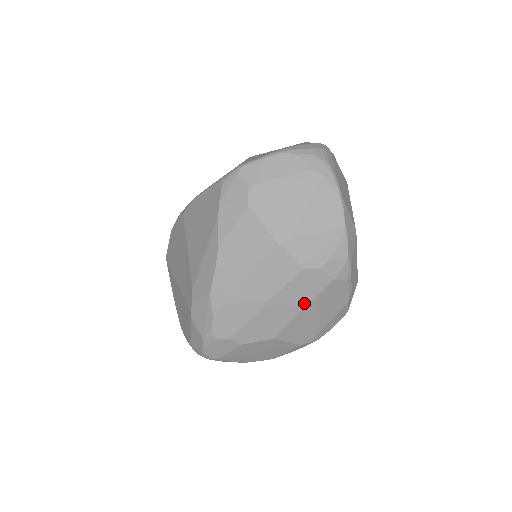
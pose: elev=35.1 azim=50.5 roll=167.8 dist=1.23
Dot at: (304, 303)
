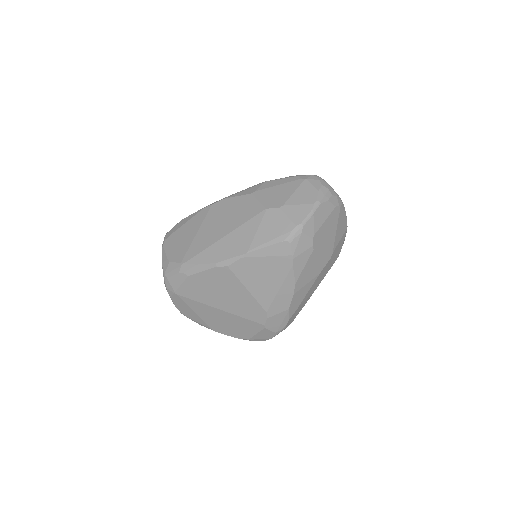
Dot at: occluded
